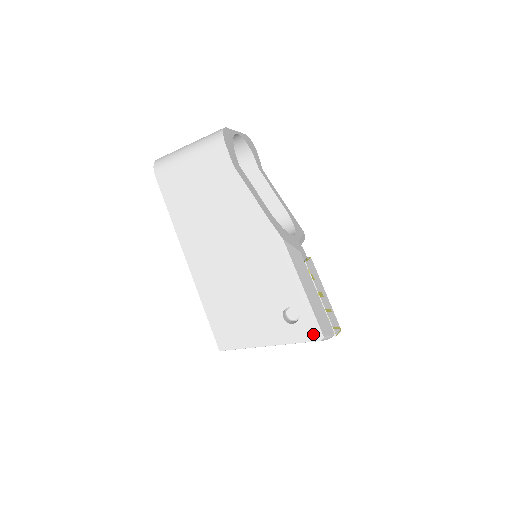
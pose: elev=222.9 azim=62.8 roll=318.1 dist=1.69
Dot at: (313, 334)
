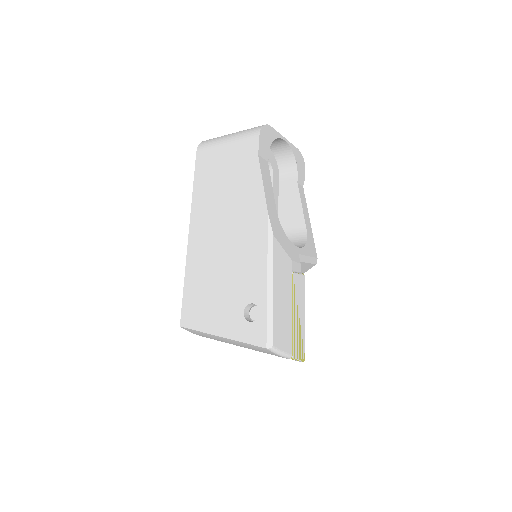
Dot at: (263, 339)
